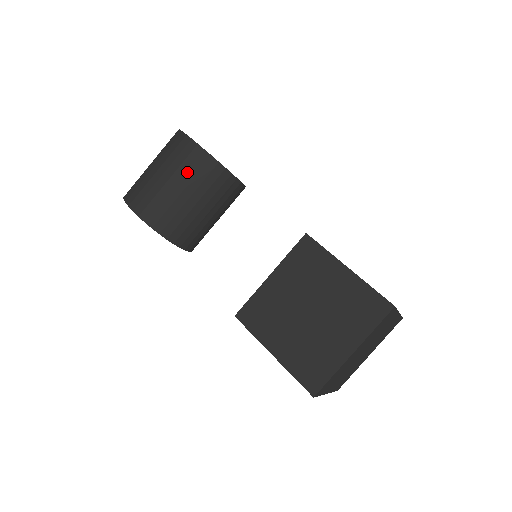
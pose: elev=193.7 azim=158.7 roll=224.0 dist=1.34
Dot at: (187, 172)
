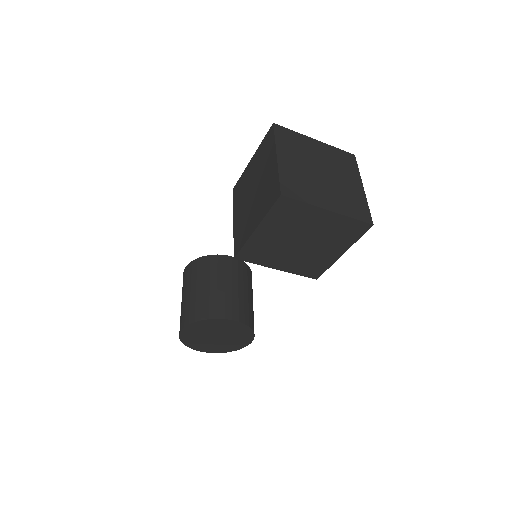
Dot at: (192, 278)
